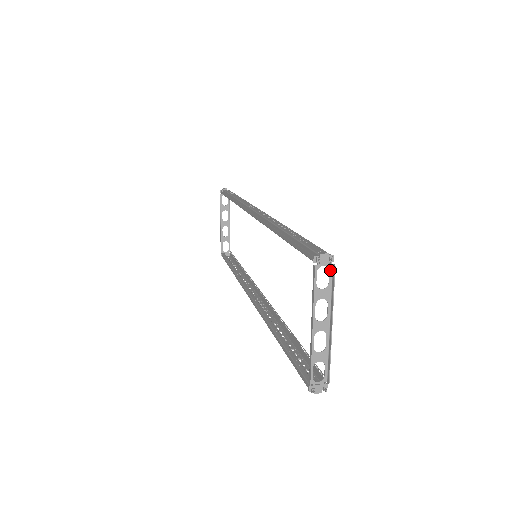
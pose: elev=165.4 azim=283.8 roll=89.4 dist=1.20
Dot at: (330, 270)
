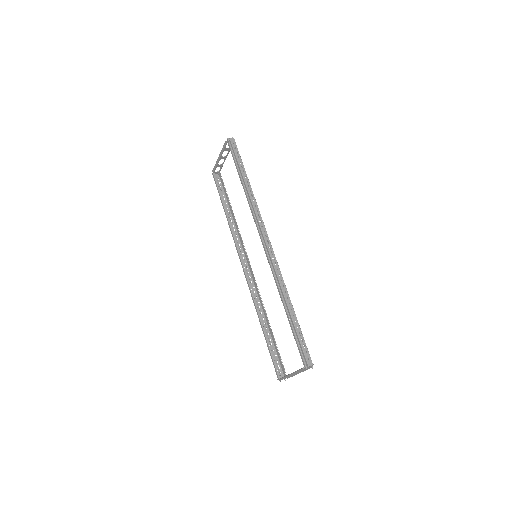
Dot at: occluded
